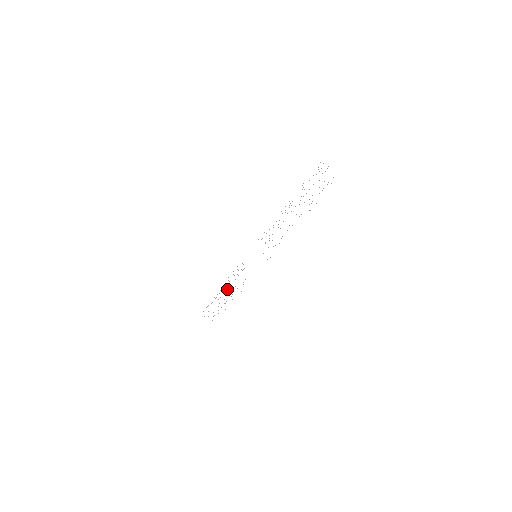
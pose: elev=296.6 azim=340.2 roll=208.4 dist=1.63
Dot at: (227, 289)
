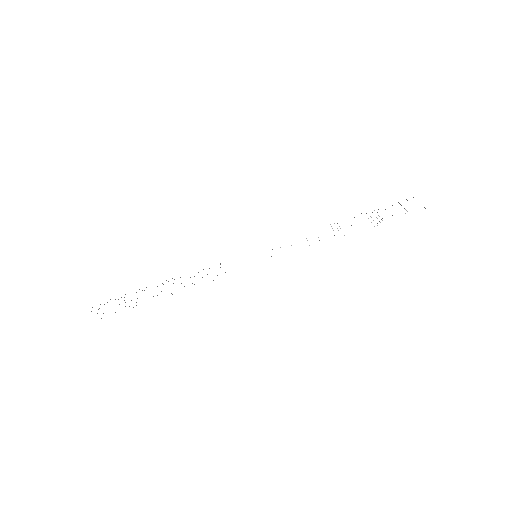
Dot at: occluded
